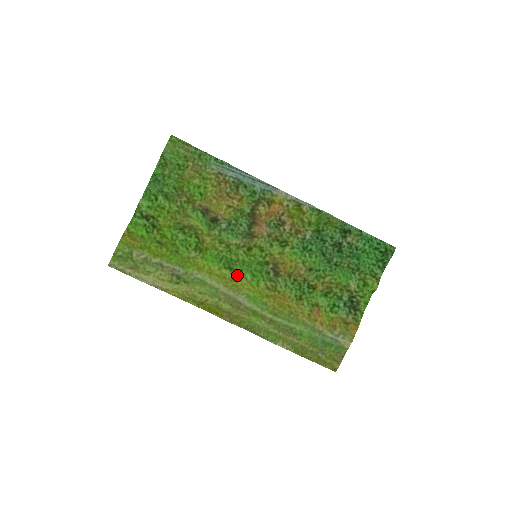
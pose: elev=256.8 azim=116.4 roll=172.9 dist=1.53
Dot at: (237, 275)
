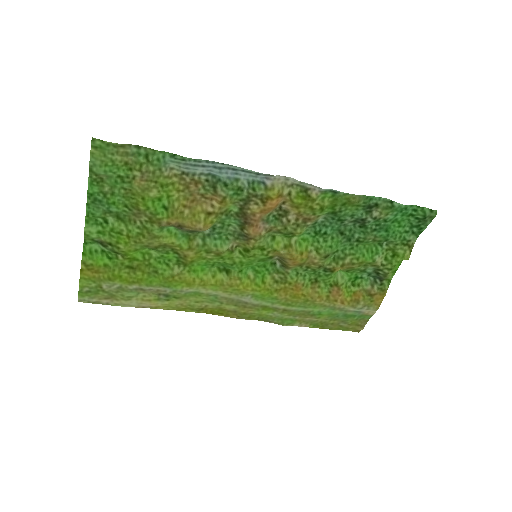
Dot at: (236, 278)
